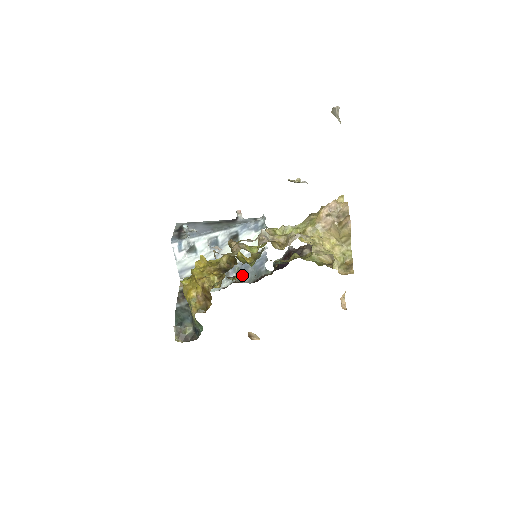
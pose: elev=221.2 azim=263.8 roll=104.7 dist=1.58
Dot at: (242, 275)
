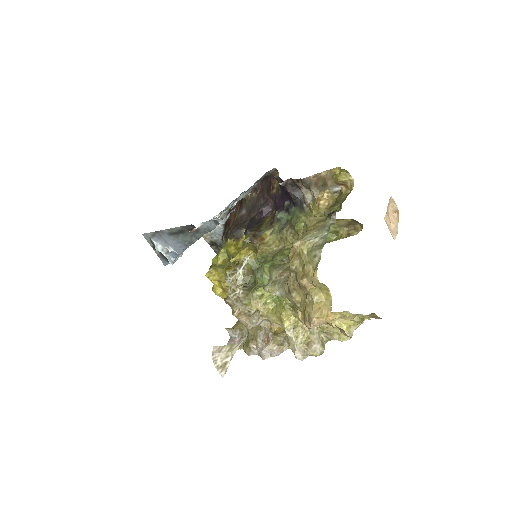
Dot at: occluded
